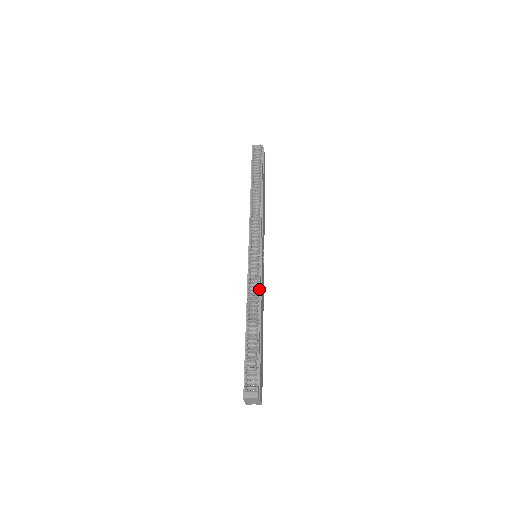
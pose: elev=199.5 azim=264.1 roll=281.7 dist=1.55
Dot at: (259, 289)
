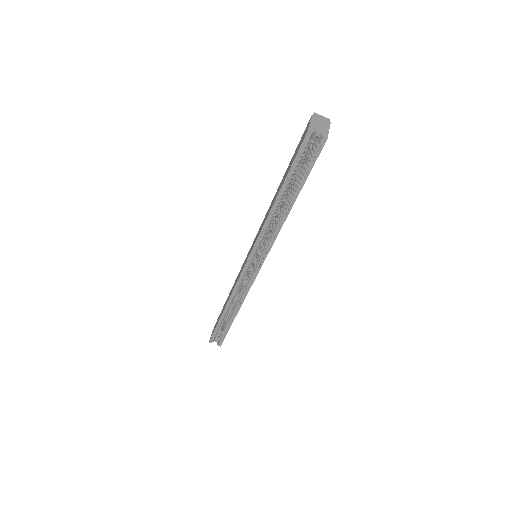
Dot at: occluded
